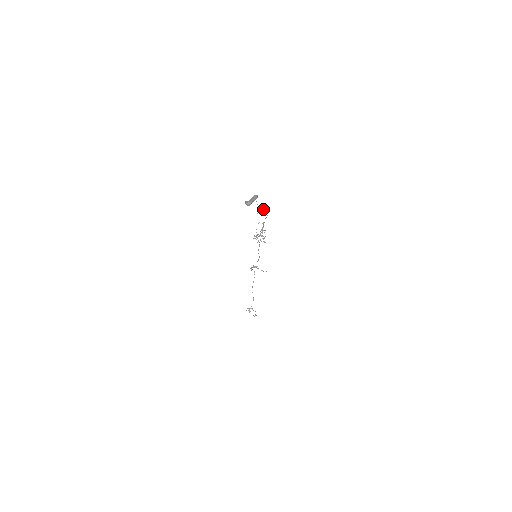
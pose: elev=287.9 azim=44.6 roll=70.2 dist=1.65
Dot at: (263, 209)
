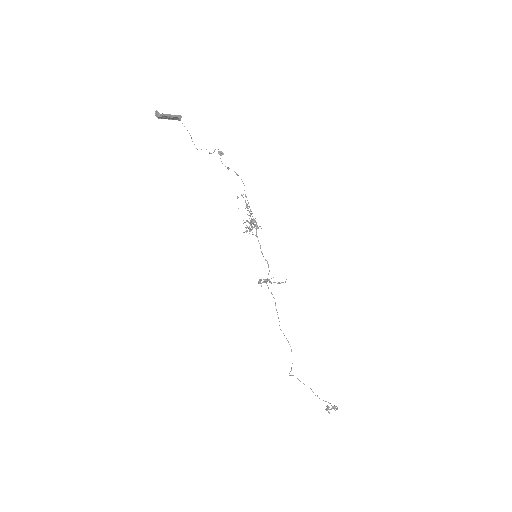
Dot at: (221, 161)
